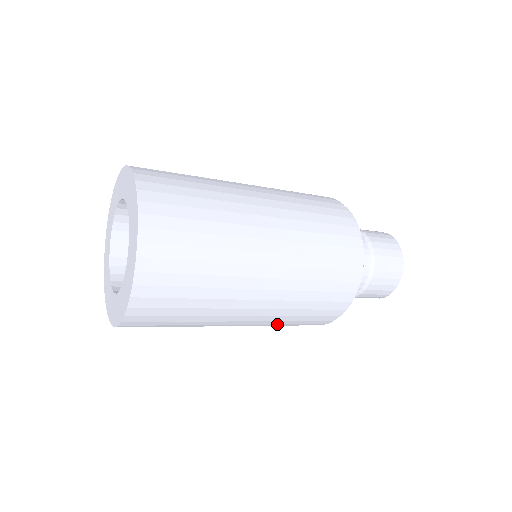
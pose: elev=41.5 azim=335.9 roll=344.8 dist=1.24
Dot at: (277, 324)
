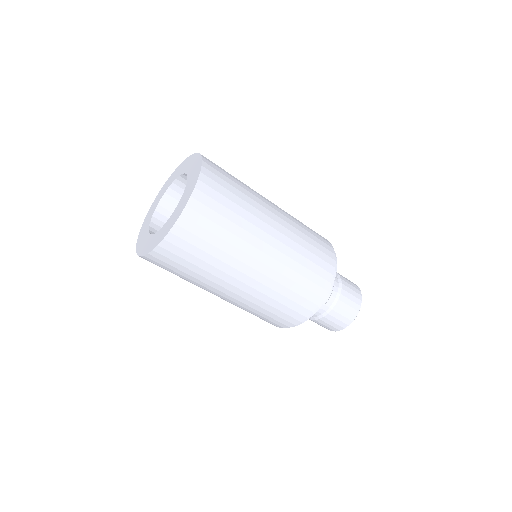
Dot at: (265, 303)
